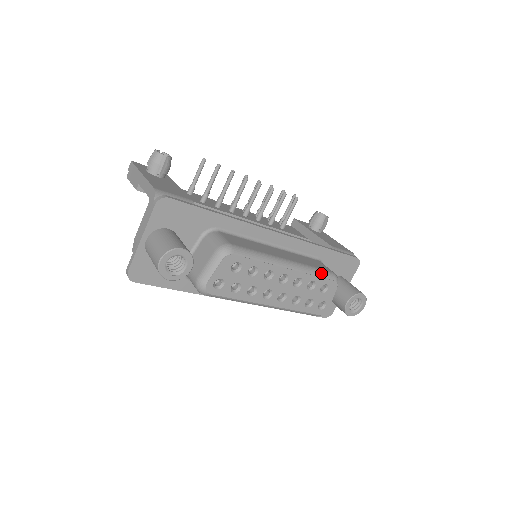
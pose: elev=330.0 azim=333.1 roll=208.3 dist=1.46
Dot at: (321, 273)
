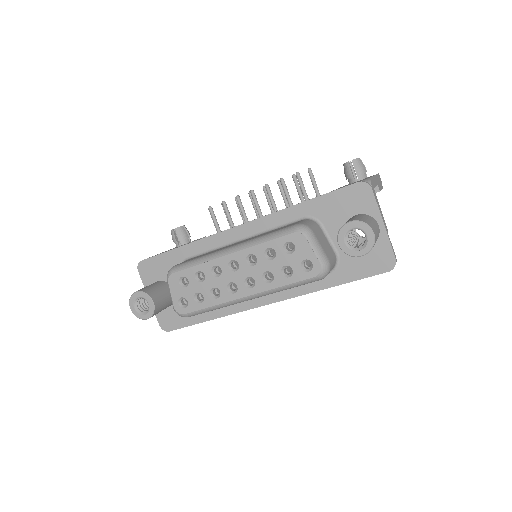
Dot at: (273, 235)
